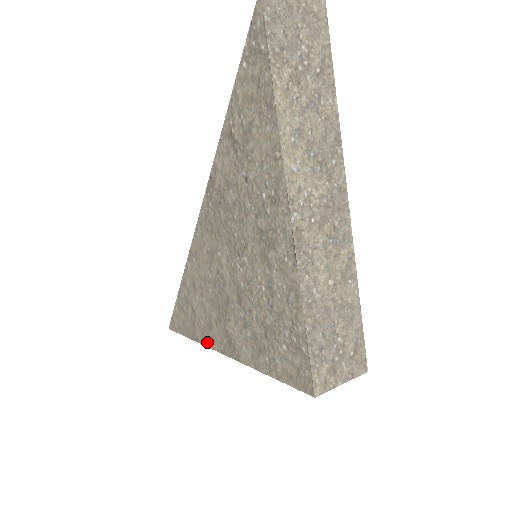
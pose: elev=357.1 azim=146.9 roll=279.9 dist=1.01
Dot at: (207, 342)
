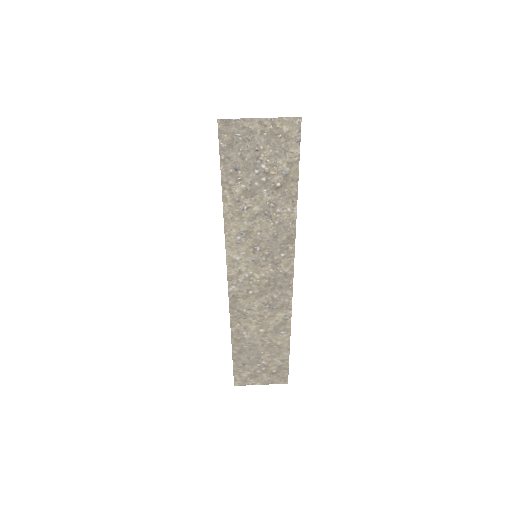
Dot at: occluded
